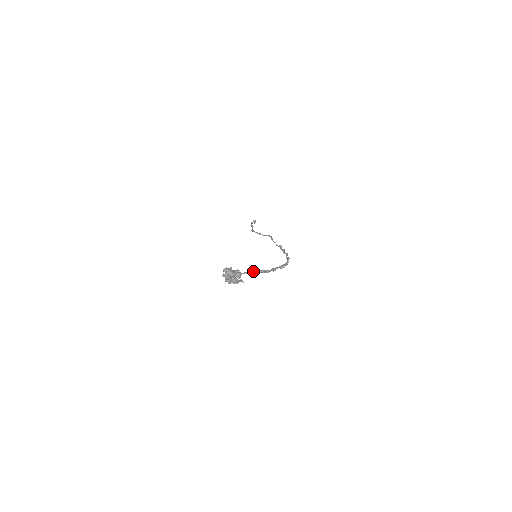
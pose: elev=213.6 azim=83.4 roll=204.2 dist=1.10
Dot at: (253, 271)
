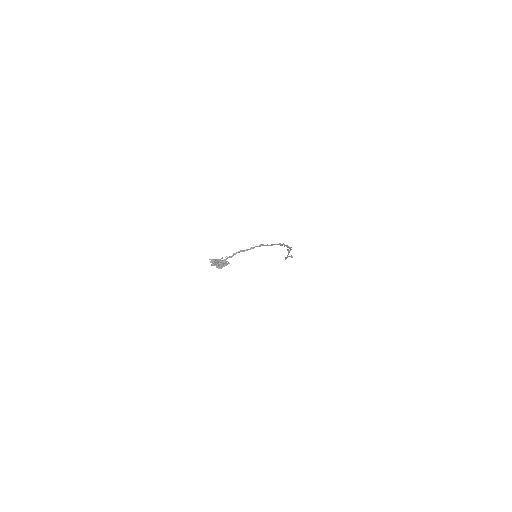
Dot at: (233, 254)
